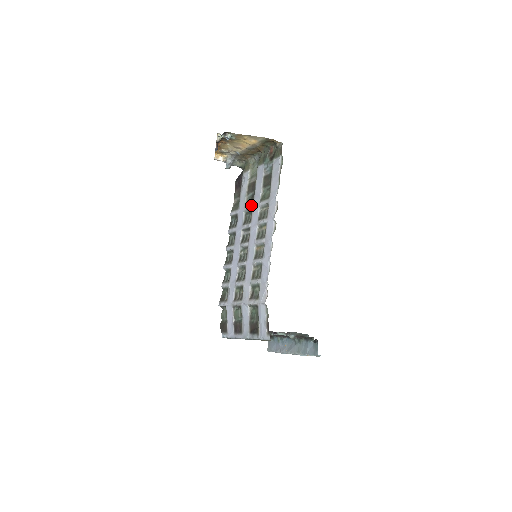
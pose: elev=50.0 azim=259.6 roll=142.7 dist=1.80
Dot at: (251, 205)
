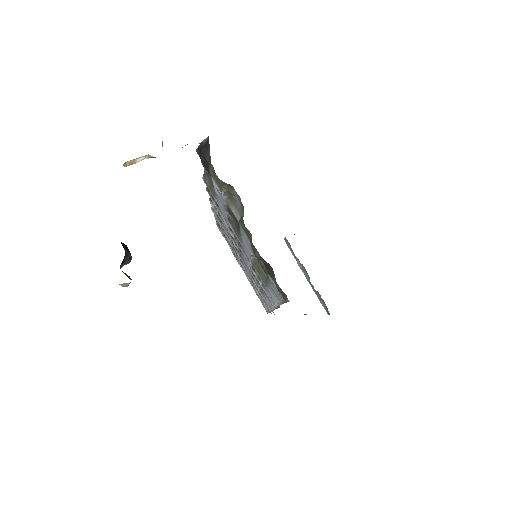
Dot at: (237, 238)
